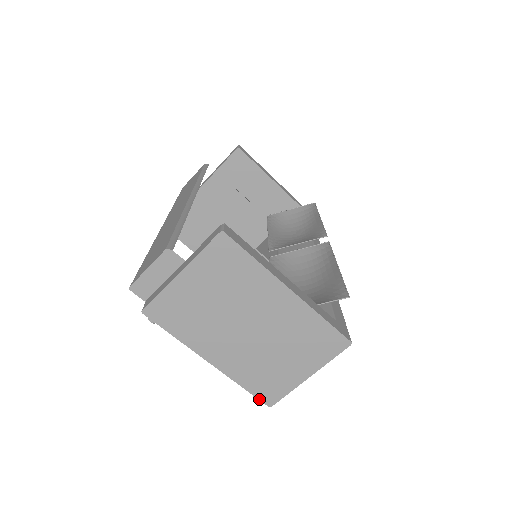
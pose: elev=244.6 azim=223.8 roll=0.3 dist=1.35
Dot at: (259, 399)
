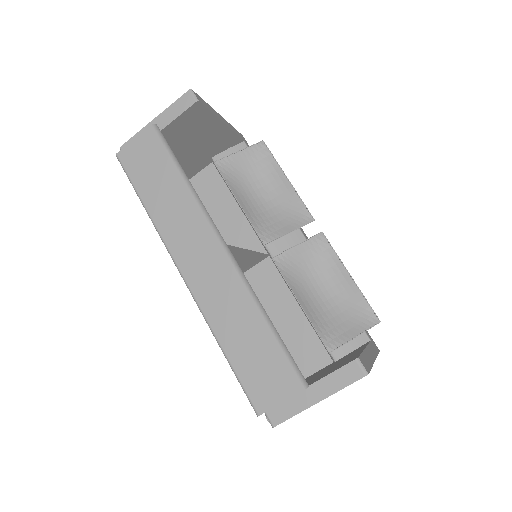
Dot at: occluded
